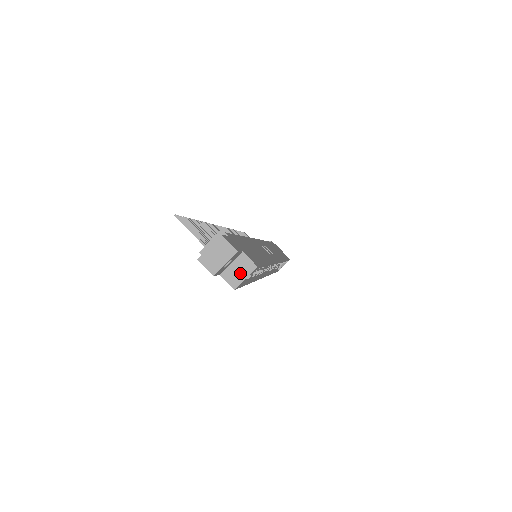
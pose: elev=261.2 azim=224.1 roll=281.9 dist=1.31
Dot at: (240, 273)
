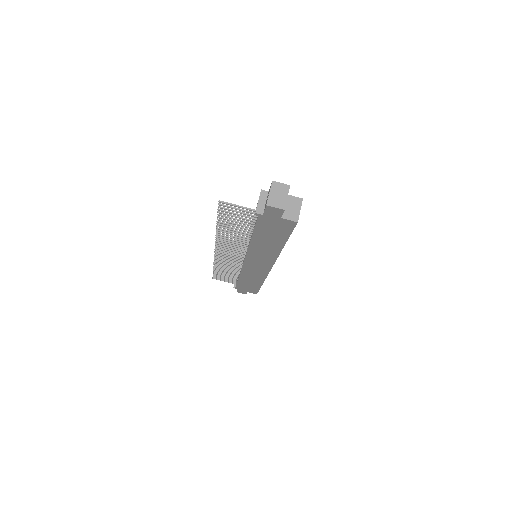
Dot at: (294, 209)
